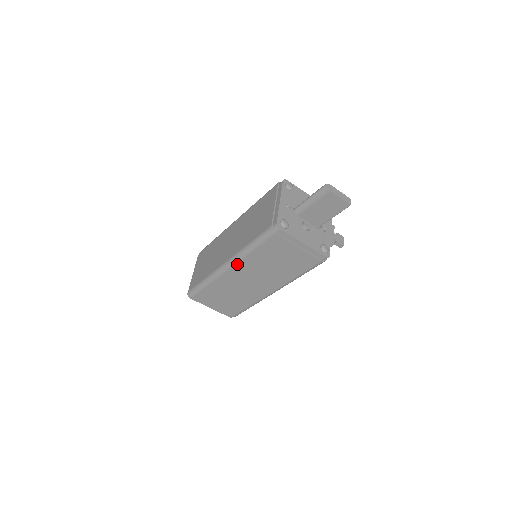
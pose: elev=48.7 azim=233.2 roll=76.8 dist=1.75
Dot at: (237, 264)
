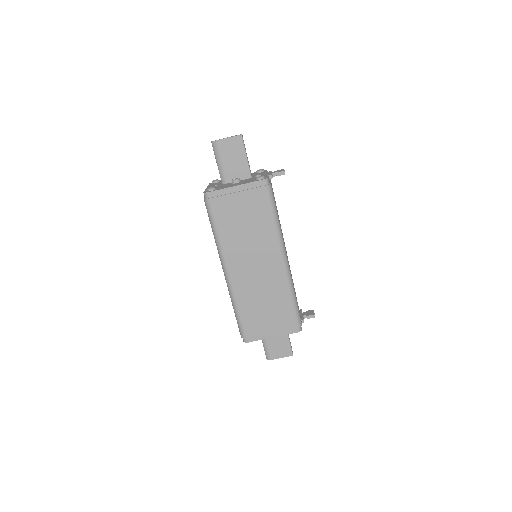
Dot at: (226, 260)
